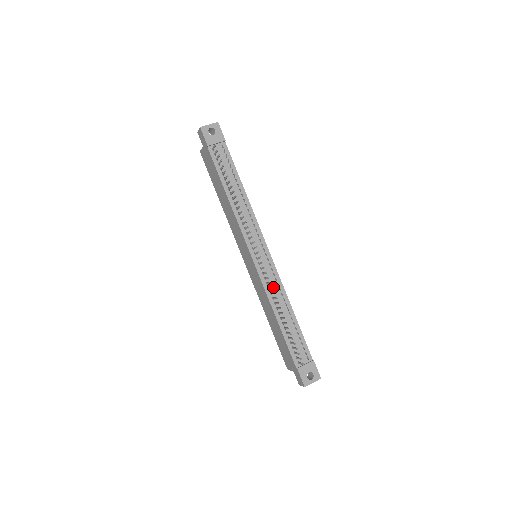
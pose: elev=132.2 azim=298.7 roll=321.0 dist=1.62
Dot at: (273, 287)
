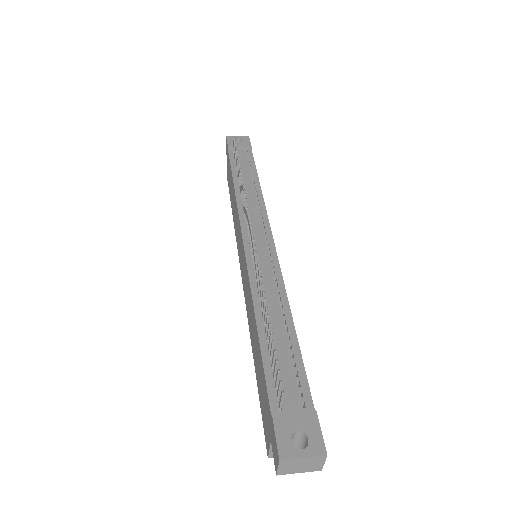
Dot at: (265, 280)
